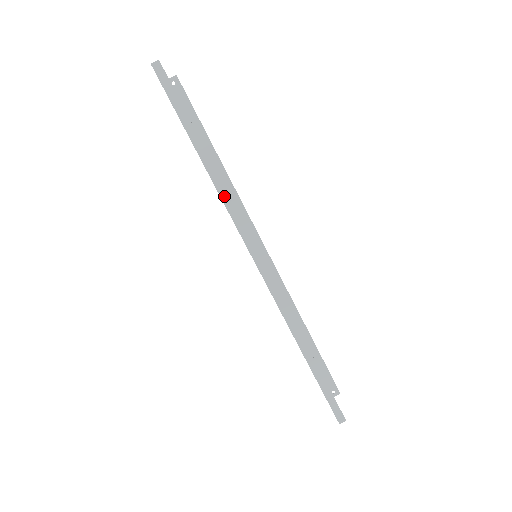
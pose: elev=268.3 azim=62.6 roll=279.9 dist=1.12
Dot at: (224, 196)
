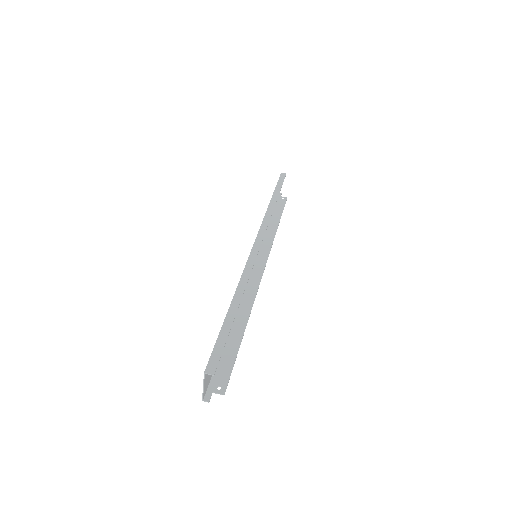
Dot at: (268, 214)
